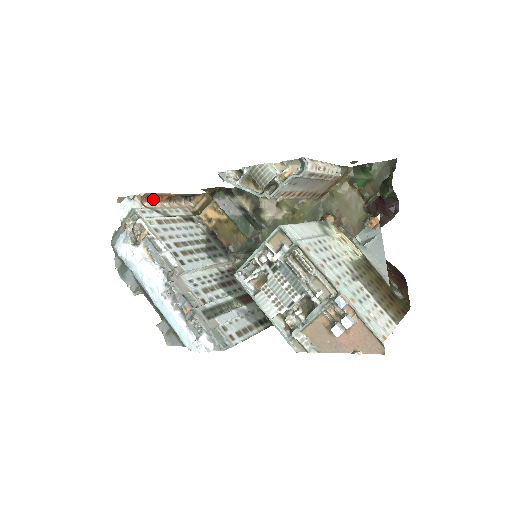
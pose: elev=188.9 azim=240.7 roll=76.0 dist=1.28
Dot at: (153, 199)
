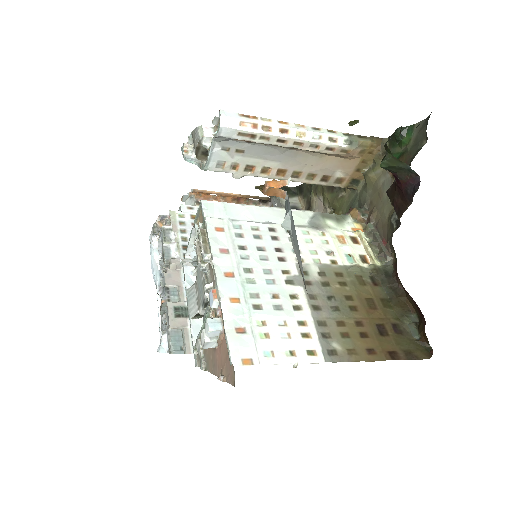
Dot at: (216, 199)
